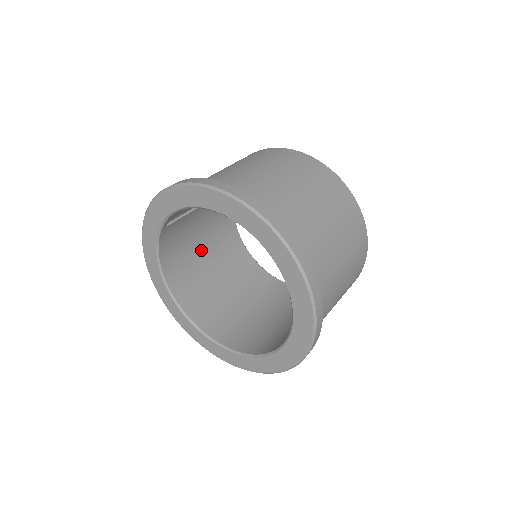
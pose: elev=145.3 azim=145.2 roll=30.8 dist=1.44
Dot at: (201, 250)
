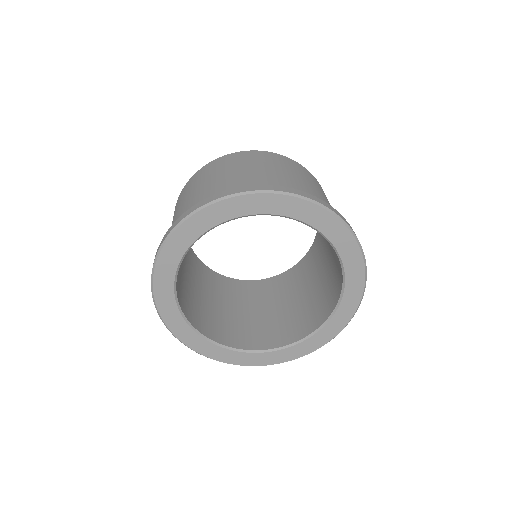
Dot at: (187, 278)
